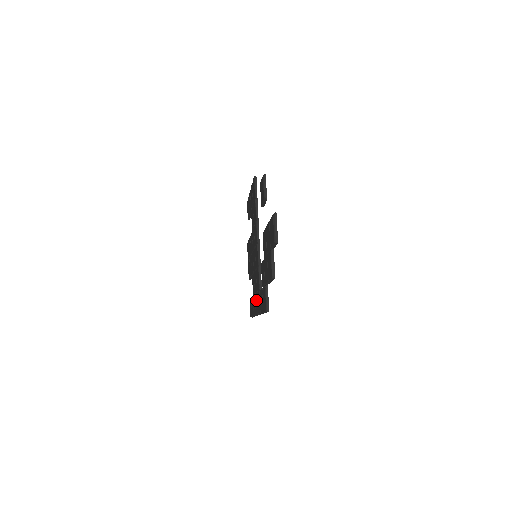
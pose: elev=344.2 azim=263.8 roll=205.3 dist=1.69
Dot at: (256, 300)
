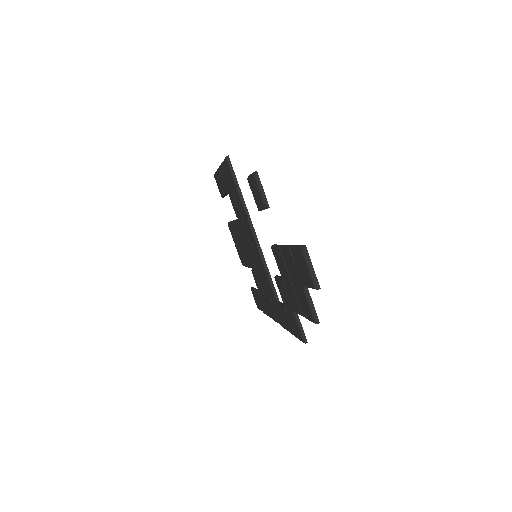
Dot at: (270, 306)
